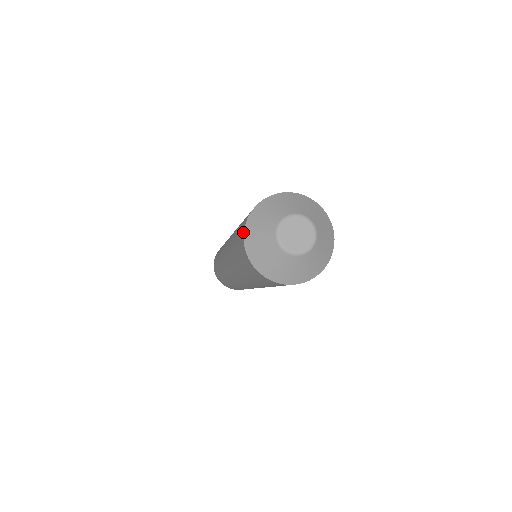
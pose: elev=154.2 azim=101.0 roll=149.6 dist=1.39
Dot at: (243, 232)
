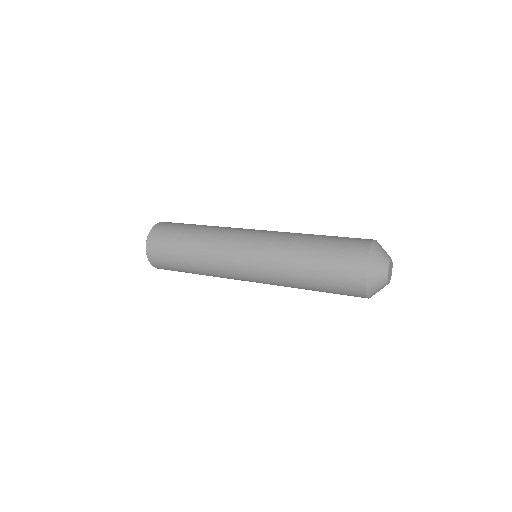
Dot at: (367, 259)
